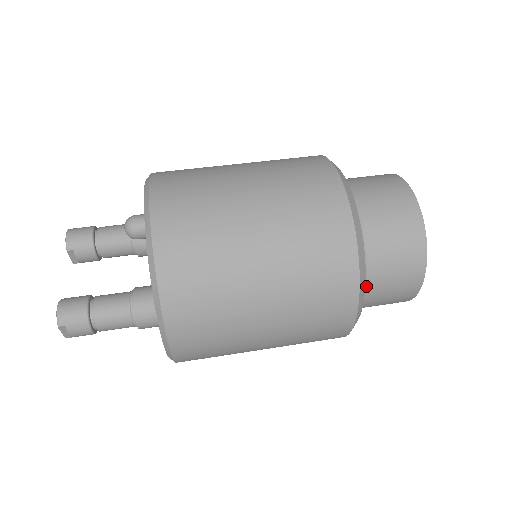
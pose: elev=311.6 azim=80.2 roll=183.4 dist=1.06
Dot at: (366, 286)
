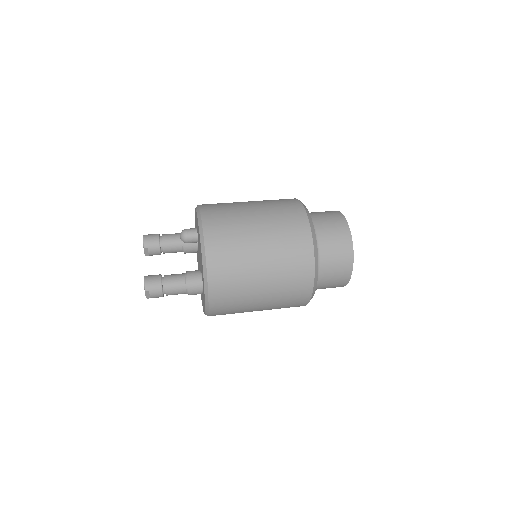
Dot at: (319, 276)
